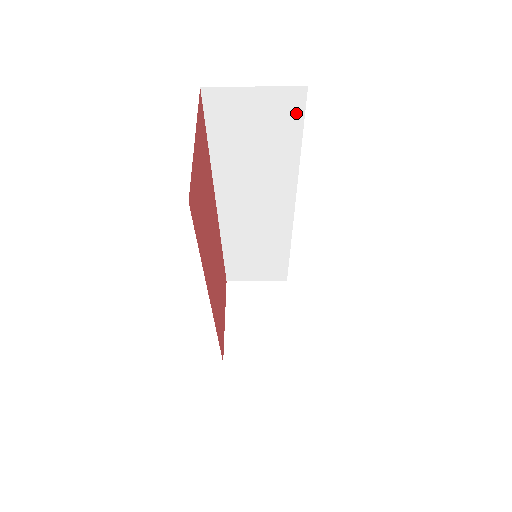
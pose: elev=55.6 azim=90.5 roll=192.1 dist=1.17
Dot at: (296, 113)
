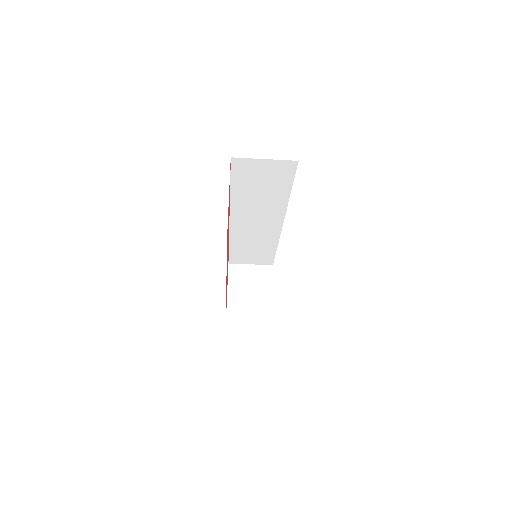
Dot at: (290, 173)
